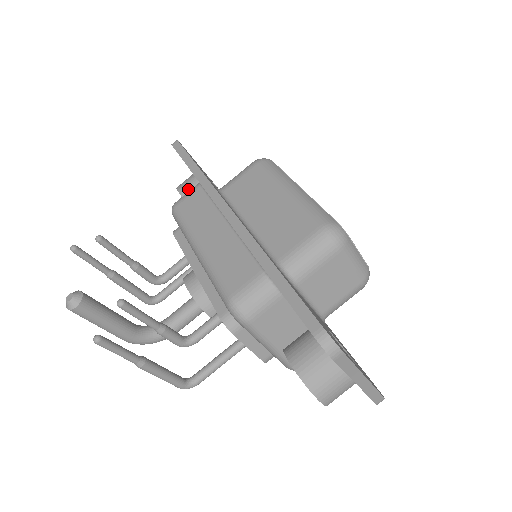
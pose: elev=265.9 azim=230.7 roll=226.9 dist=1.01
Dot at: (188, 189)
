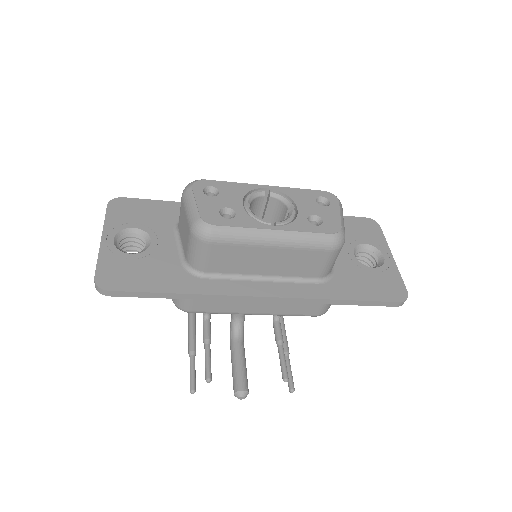
Dot at: occluded
